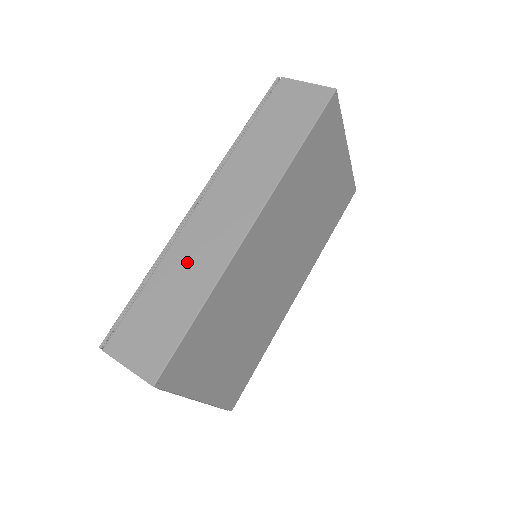
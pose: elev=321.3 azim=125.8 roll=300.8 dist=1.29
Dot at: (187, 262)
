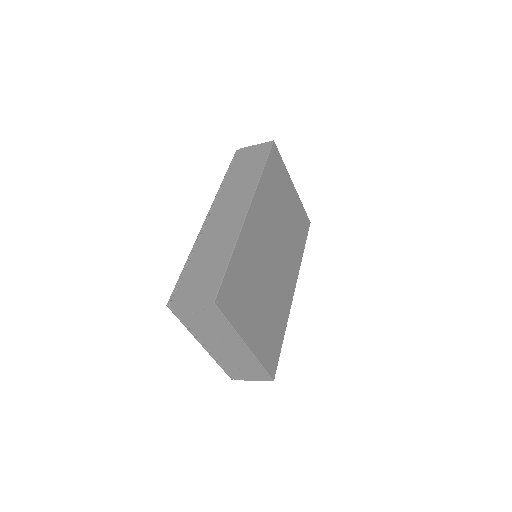
Dot at: (213, 241)
